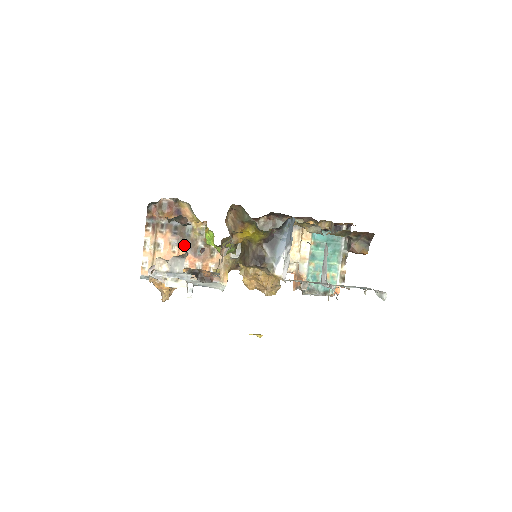
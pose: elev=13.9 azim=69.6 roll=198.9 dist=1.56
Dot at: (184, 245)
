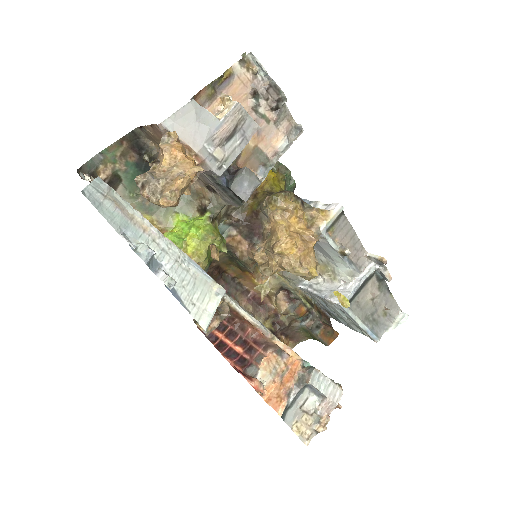
Dot at: occluded
